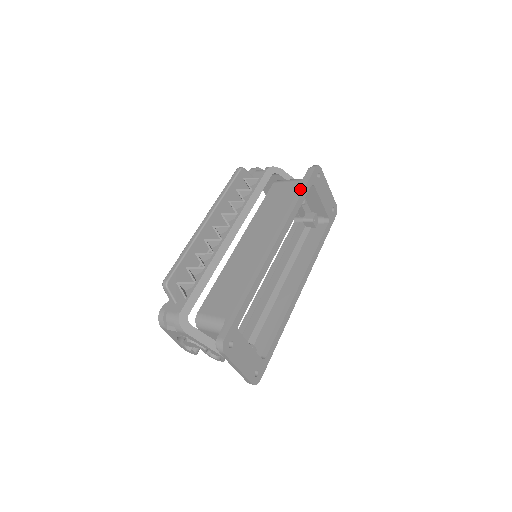
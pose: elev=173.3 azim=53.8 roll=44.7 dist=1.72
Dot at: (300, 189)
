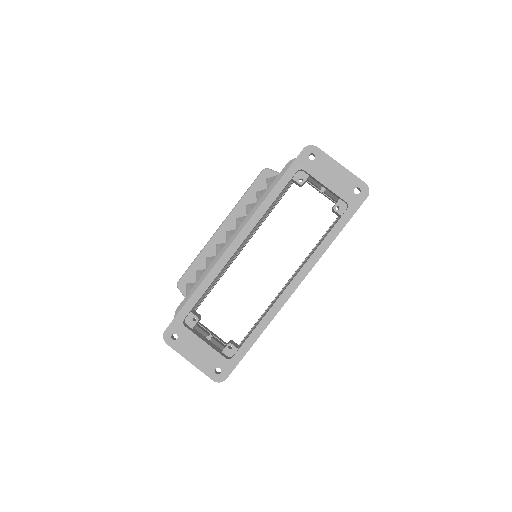
Dot at: (280, 179)
